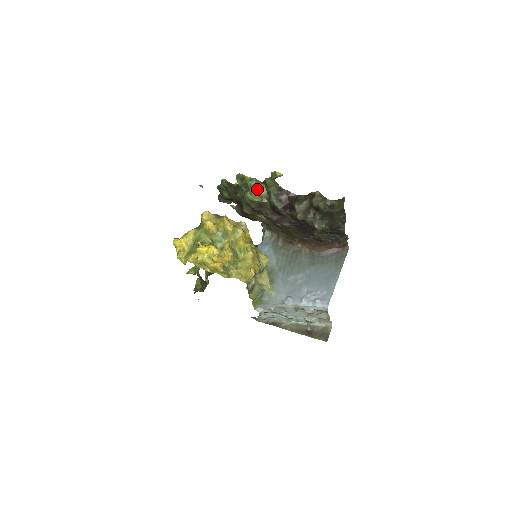
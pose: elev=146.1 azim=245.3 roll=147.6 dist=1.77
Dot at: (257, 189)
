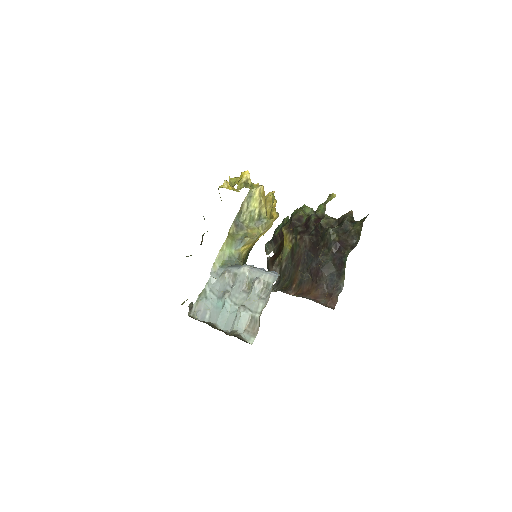
Dot at: (307, 214)
